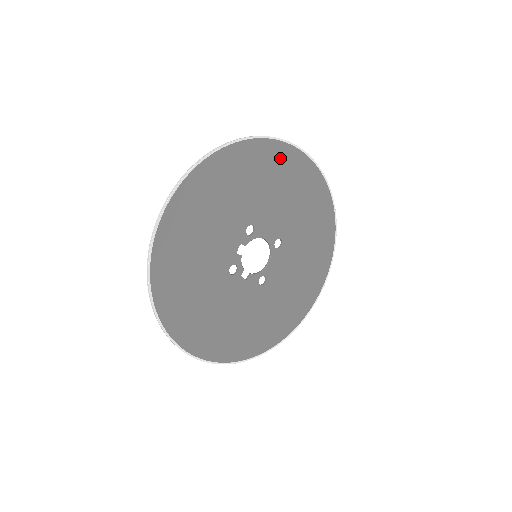
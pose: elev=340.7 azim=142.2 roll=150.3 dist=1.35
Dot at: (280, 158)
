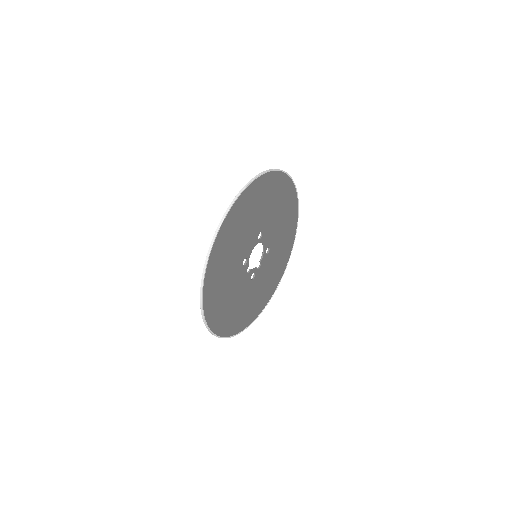
Dot at: (226, 232)
